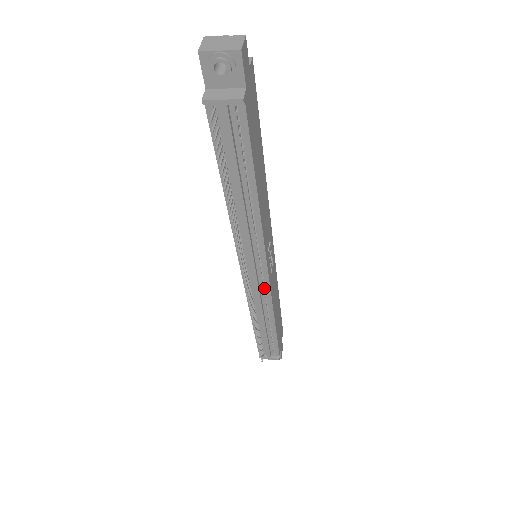
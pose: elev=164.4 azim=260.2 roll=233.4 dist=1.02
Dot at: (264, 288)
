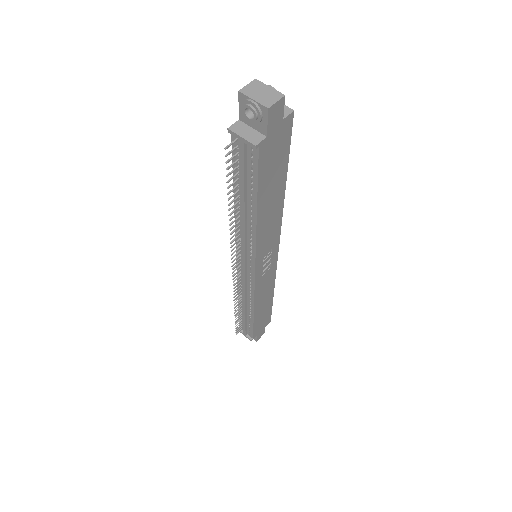
Dot at: (250, 284)
